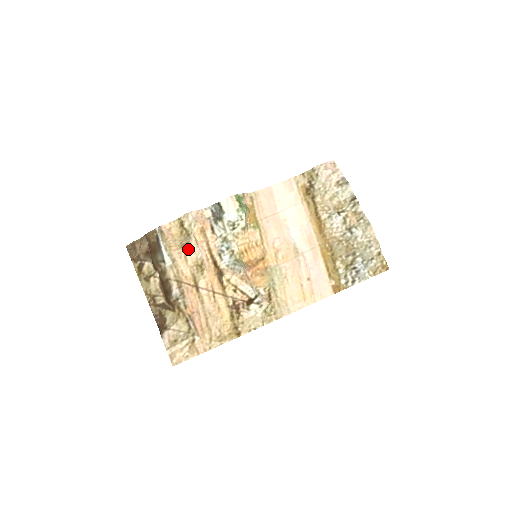
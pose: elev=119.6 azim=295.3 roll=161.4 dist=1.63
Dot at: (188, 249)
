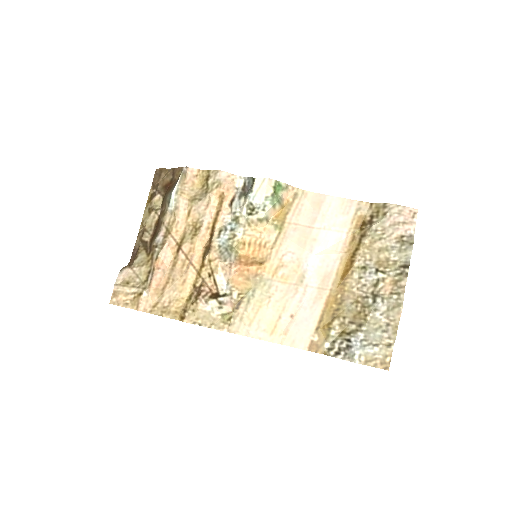
Dot at: (196, 206)
